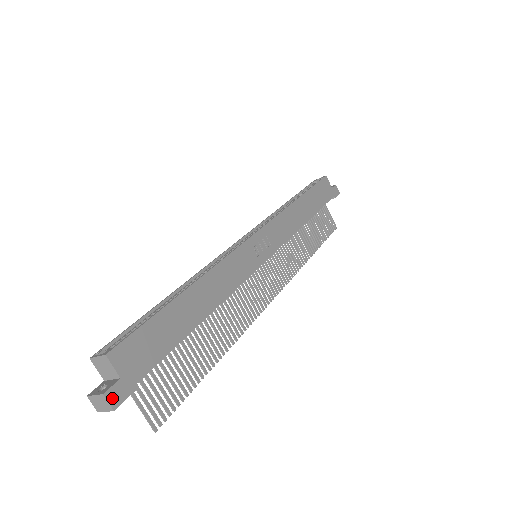
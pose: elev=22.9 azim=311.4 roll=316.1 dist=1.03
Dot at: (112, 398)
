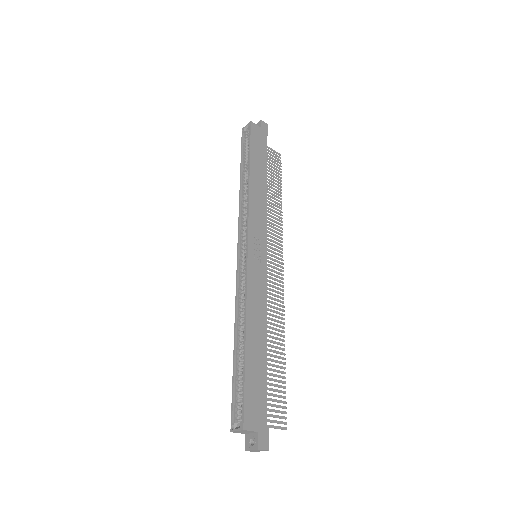
Dot at: (263, 446)
